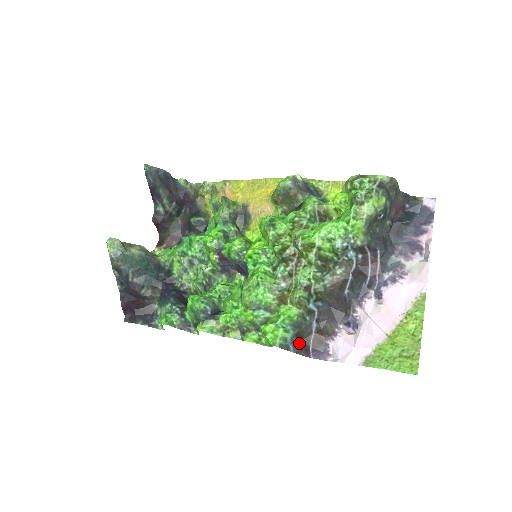
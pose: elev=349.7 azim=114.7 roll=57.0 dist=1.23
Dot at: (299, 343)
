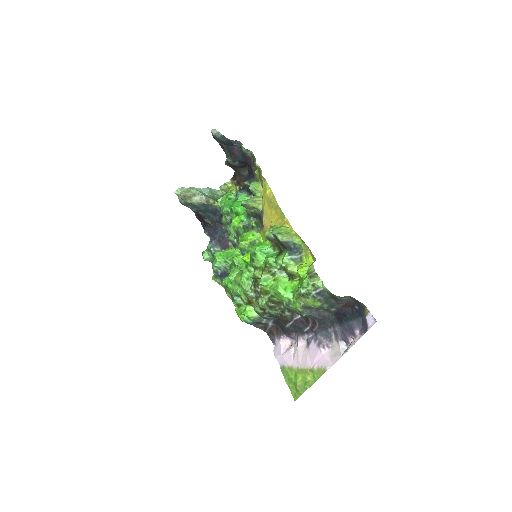
Dot at: (260, 325)
